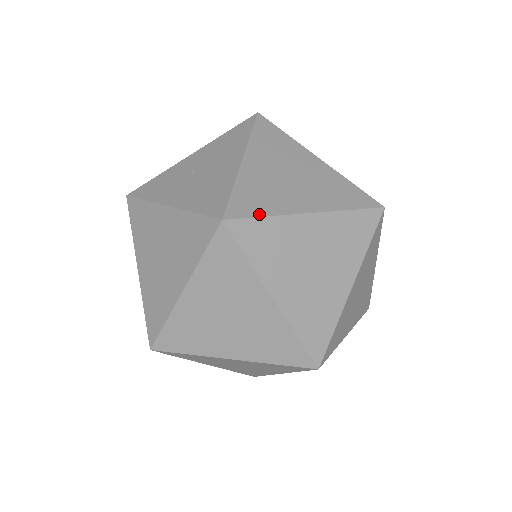
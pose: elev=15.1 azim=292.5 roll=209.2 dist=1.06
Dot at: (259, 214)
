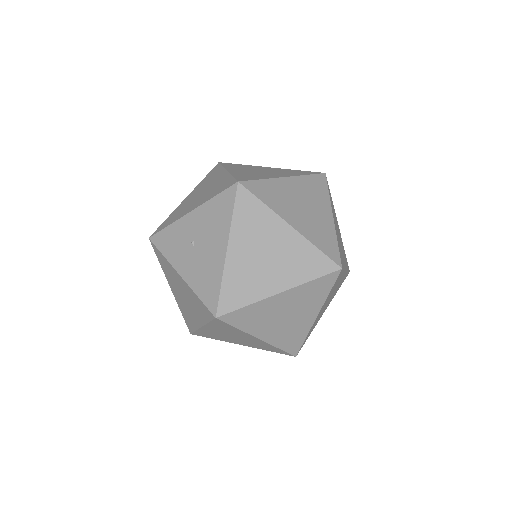
Dot at: (241, 305)
